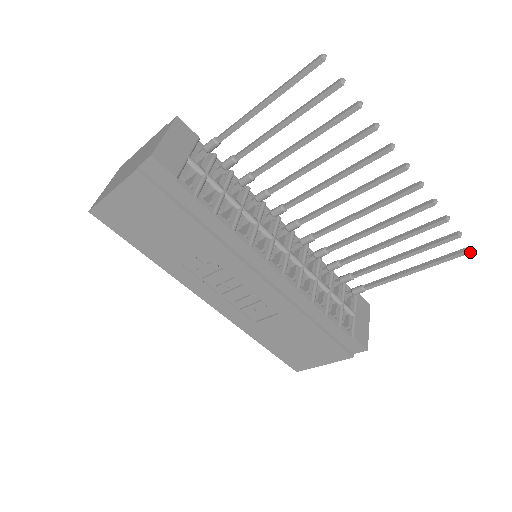
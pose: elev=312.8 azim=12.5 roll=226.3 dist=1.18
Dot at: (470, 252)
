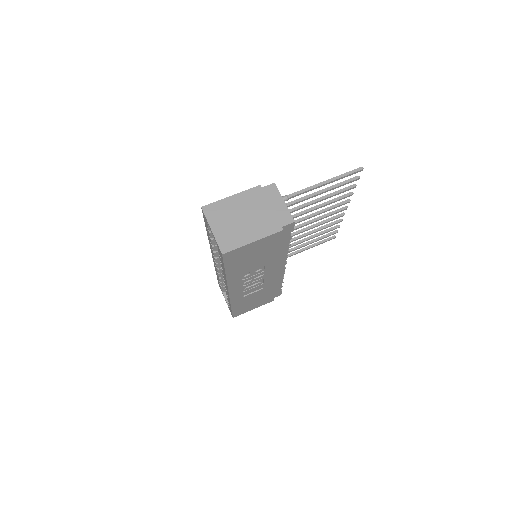
Dot at: (334, 238)
